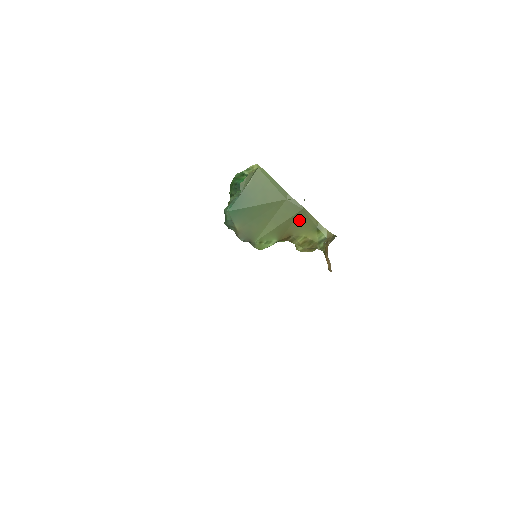
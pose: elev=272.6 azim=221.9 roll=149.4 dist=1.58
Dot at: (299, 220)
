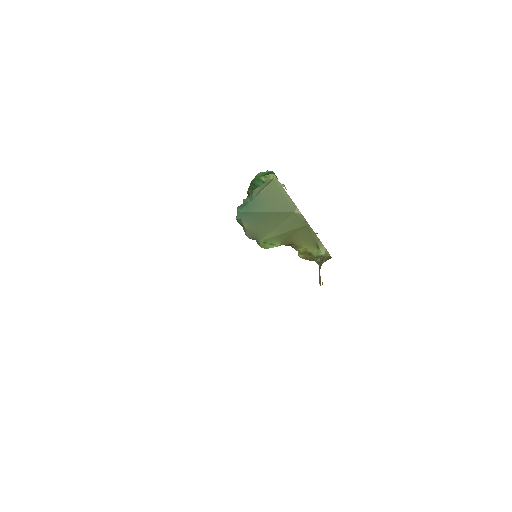
Dot at: (303, 233)
